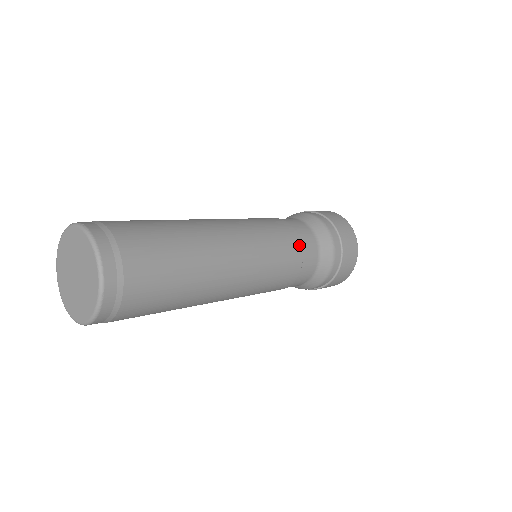
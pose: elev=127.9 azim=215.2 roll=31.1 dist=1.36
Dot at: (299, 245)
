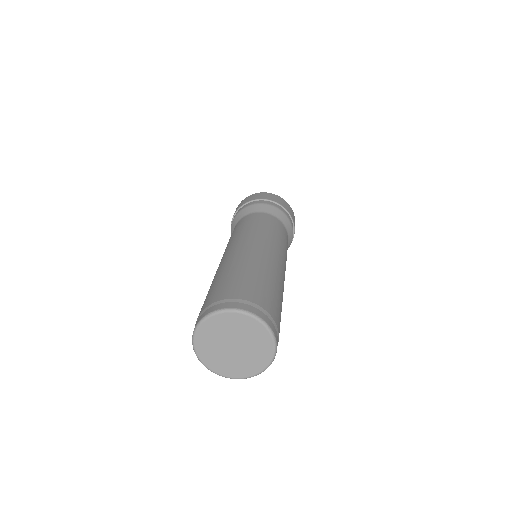
Dot at: (275, 226)
